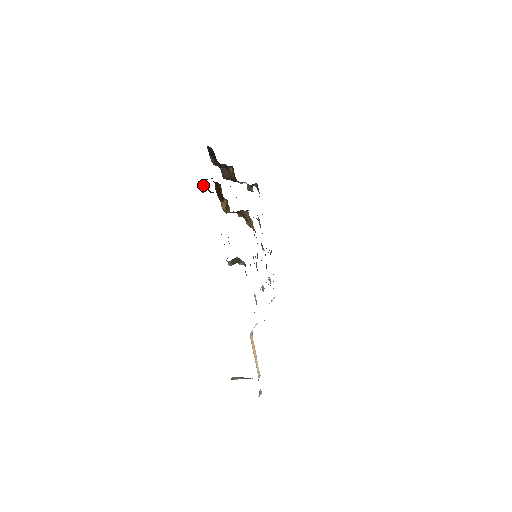
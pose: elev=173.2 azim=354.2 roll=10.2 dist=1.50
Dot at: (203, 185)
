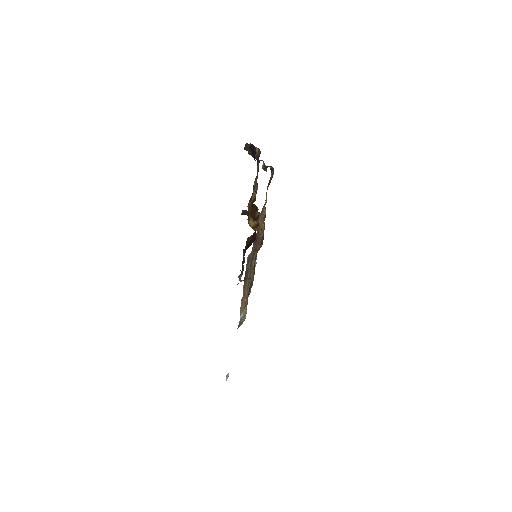
Dot at: (246, 212)
